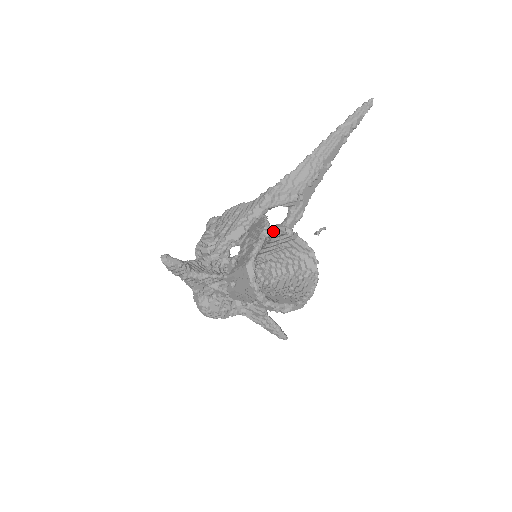
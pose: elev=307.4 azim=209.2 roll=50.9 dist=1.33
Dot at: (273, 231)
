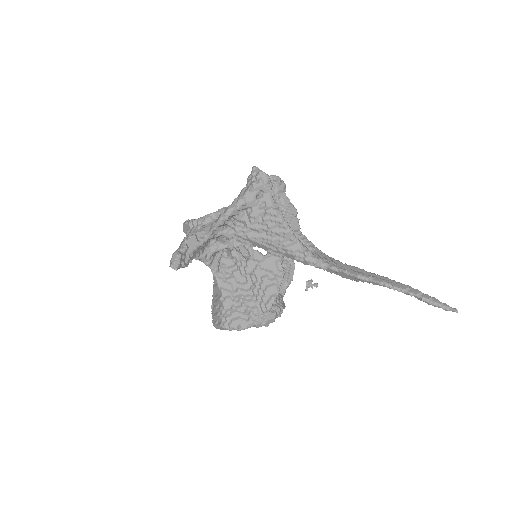
Dot at: occluded
